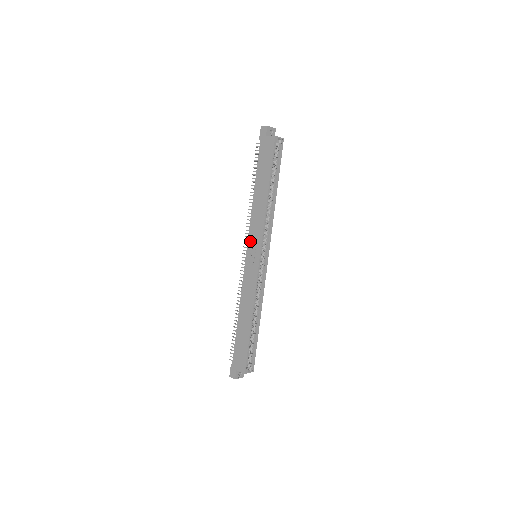
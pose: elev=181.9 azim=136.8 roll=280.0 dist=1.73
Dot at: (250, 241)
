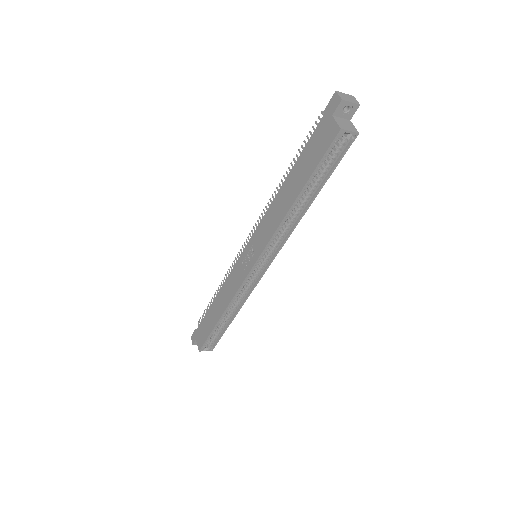
Dot at: (254, 238)
